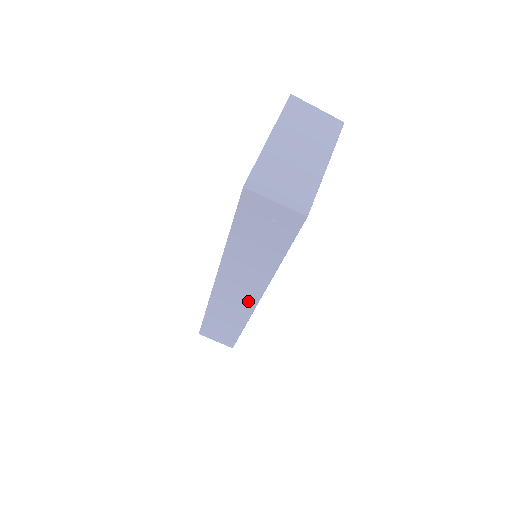
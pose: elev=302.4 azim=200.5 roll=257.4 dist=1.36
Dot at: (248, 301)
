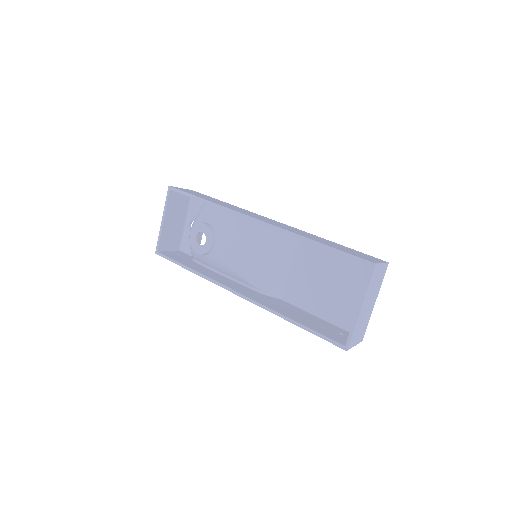
Dot at: occluded
